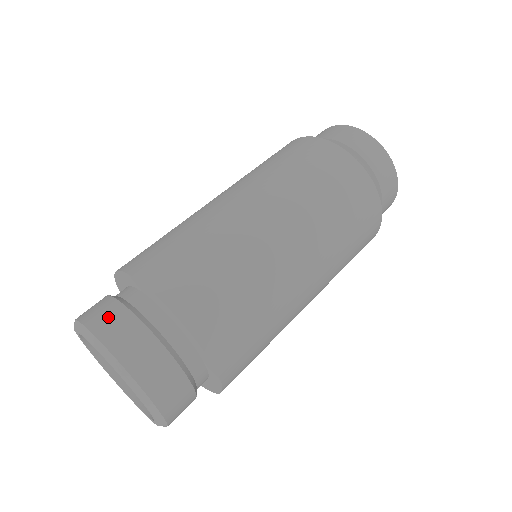
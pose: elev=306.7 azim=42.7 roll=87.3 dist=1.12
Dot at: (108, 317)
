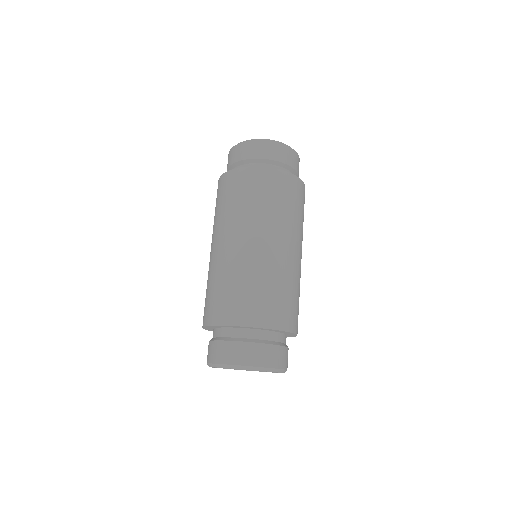
Dot at: (236, 352)
